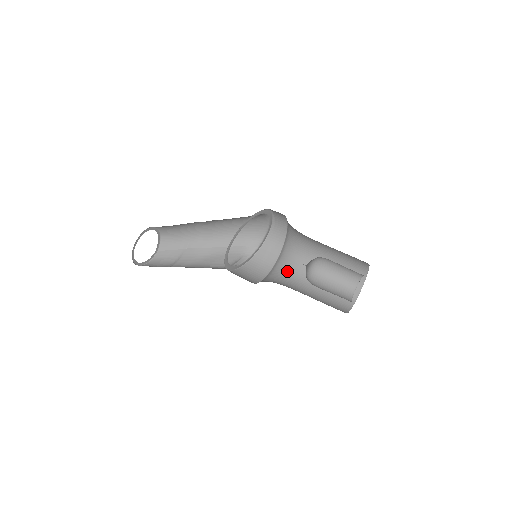
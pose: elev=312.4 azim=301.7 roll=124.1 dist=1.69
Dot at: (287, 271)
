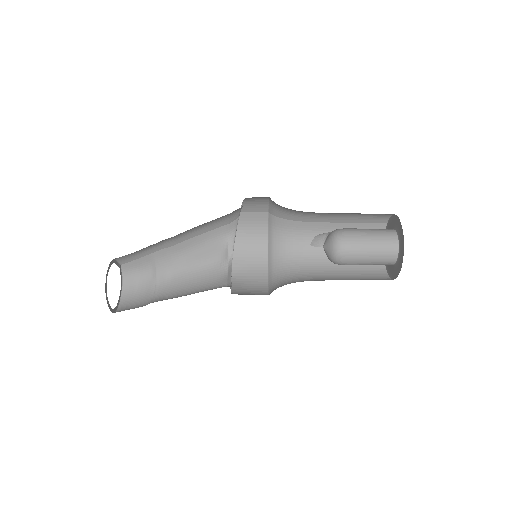
Dot at: (291, 233)
